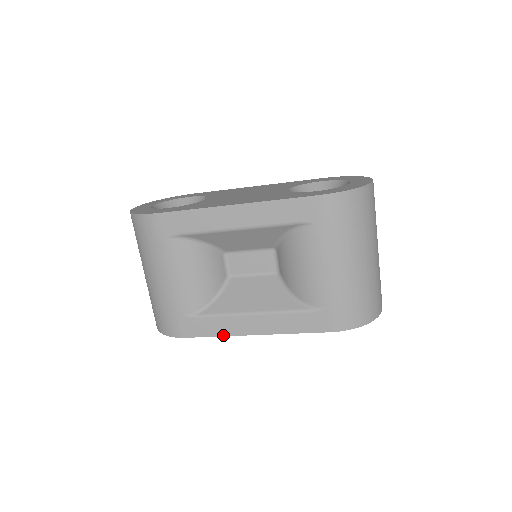
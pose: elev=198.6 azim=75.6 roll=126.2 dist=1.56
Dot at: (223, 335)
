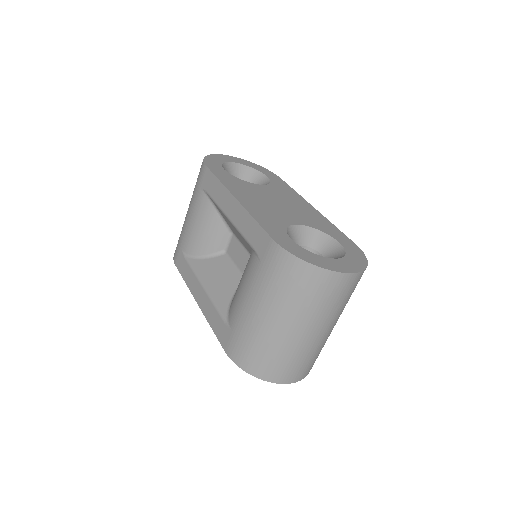
Dot at: (187, 285)
